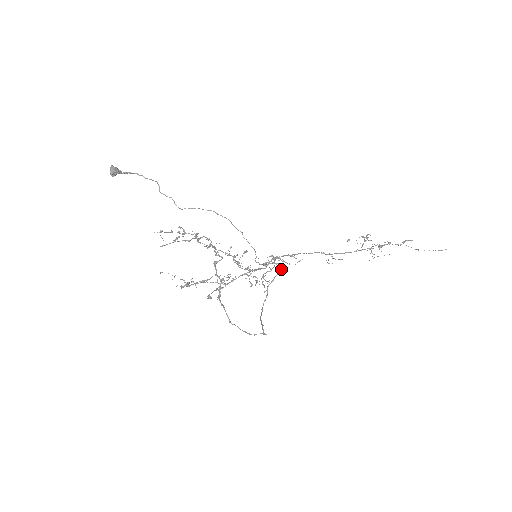
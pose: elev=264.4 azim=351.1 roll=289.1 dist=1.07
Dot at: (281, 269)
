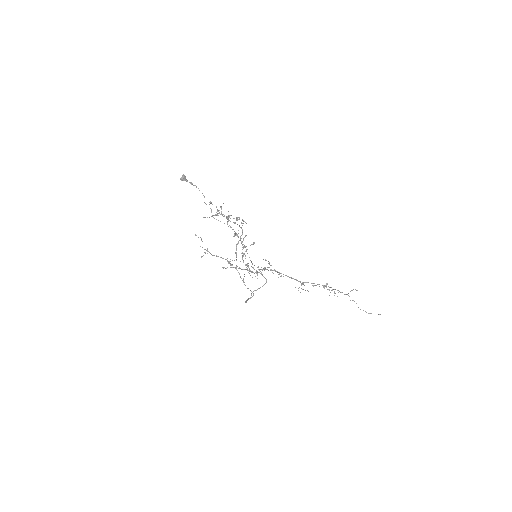
Dot at: occluded
